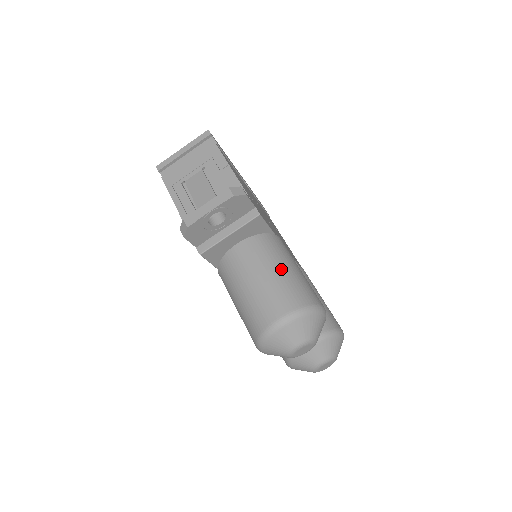
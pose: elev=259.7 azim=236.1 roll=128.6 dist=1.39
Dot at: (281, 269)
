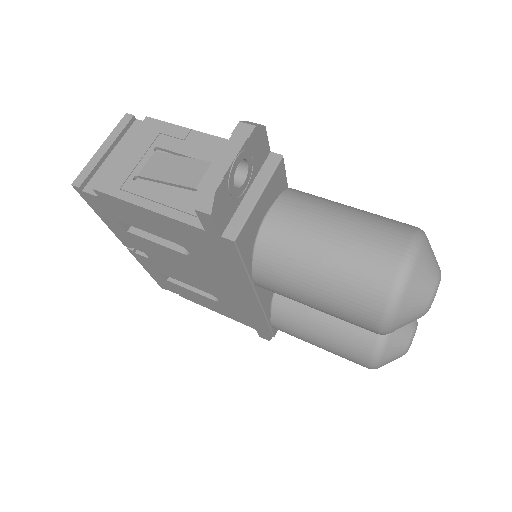
Dot at: (349, 209)
